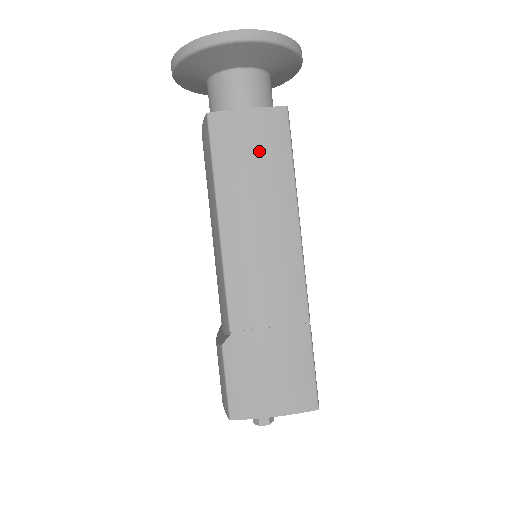
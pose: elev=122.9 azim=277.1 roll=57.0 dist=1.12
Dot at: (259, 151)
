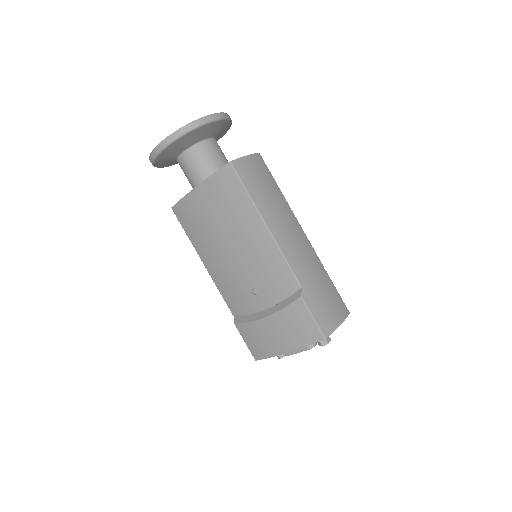
Dot at: (263, 178)
